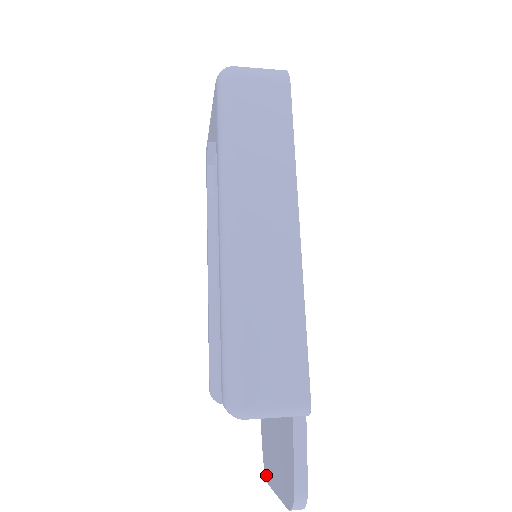
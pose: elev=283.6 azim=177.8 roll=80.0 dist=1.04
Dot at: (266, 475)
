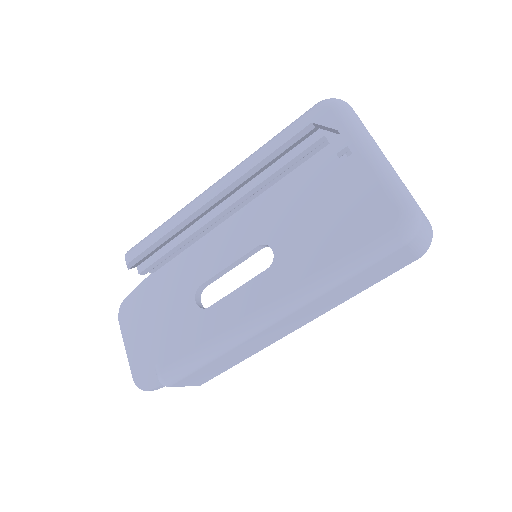
Dot at: (121, 314)
